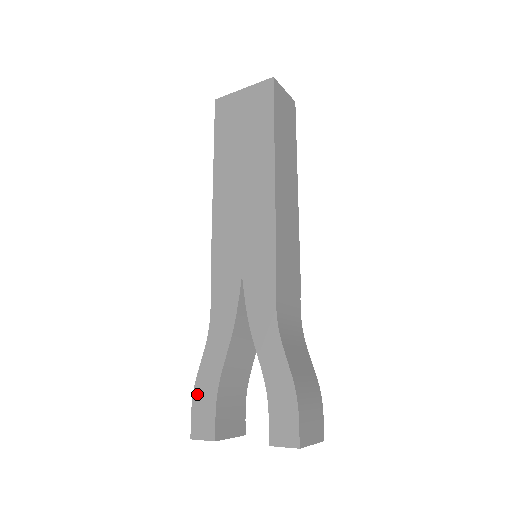
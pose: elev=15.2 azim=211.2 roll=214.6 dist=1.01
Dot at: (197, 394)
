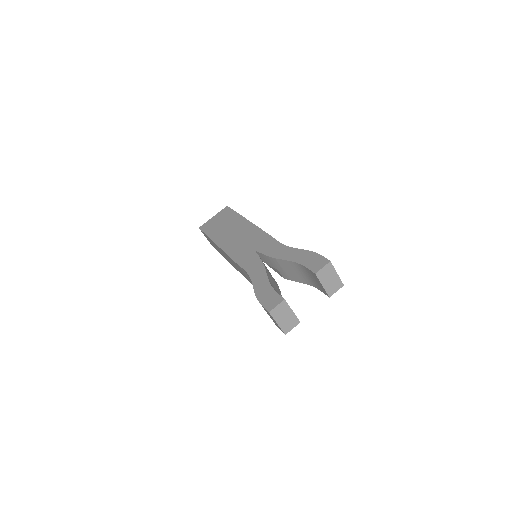
Dot at: (260, 297)
